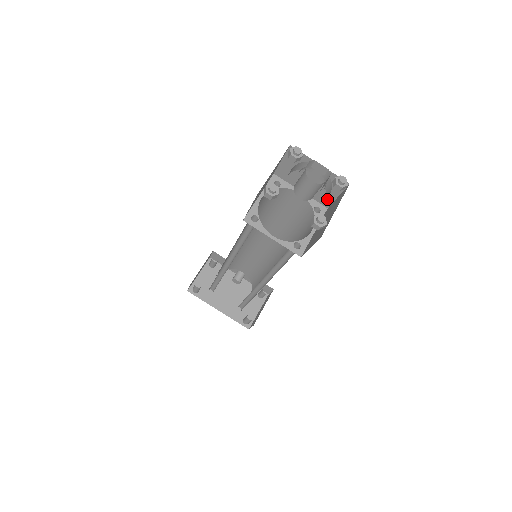
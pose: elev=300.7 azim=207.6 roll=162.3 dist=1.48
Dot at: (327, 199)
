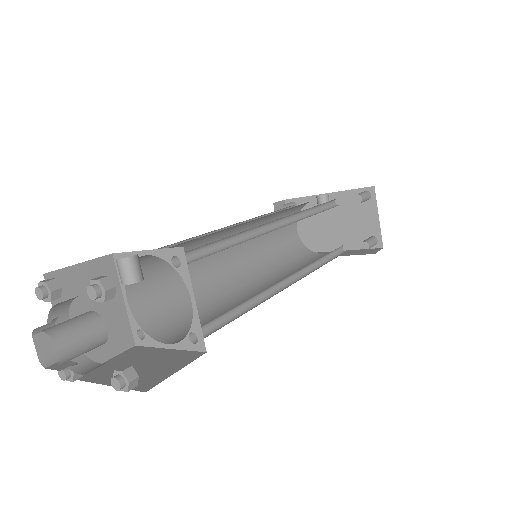
Dot at: occluded
